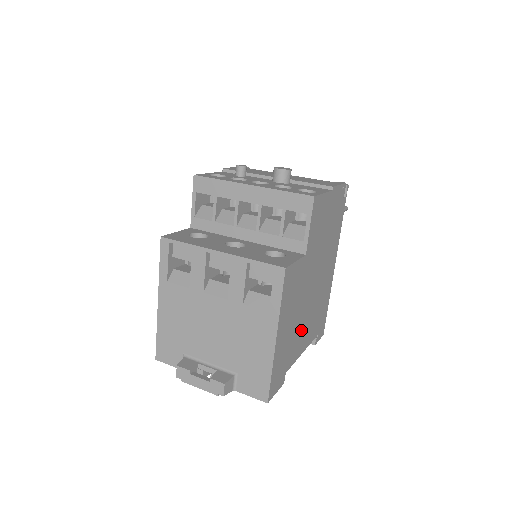
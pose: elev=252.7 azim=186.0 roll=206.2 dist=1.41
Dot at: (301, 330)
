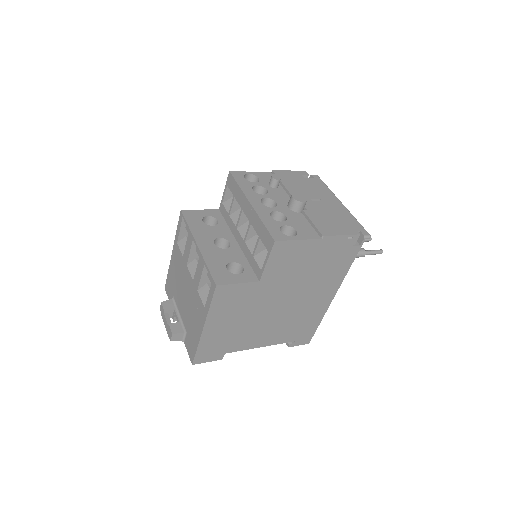
Dot at: (255, 331)
